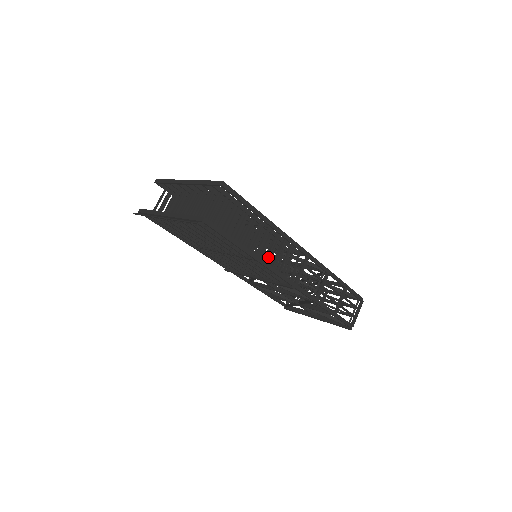
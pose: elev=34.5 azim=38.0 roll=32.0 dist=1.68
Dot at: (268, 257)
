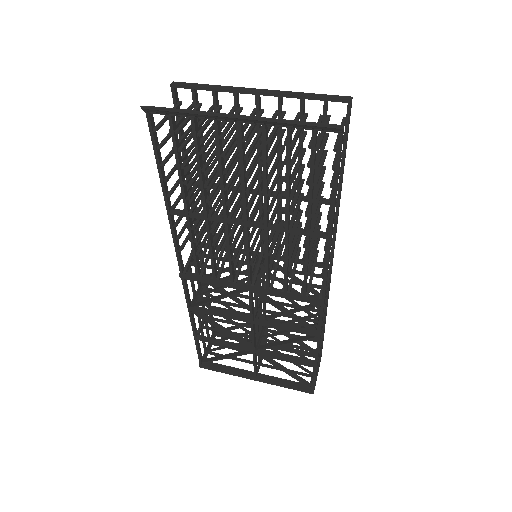
Dot at: occluded
